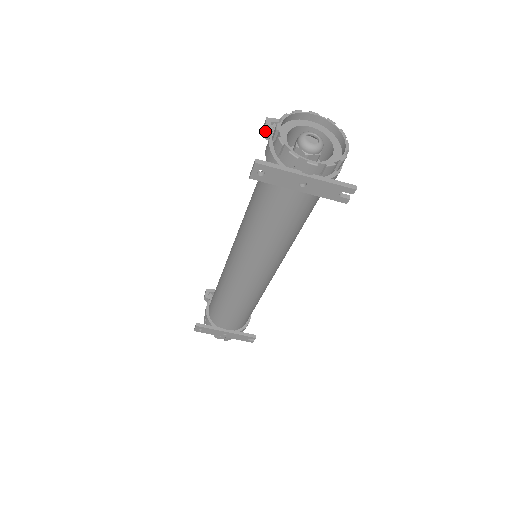
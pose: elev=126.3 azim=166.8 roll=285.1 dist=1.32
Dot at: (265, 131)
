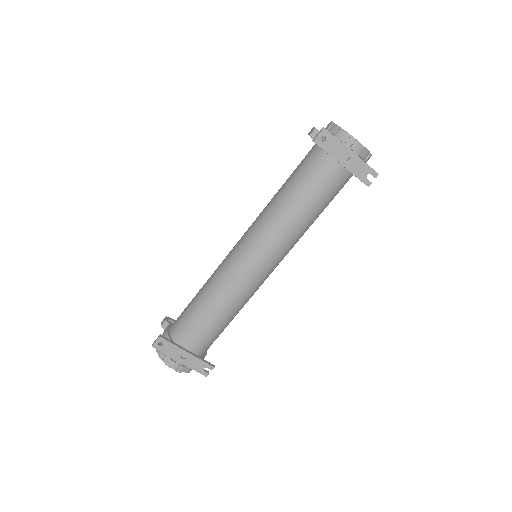
Dot at: (314, 132)
